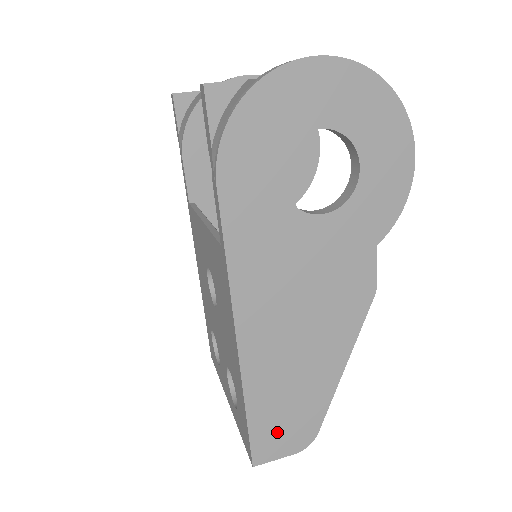
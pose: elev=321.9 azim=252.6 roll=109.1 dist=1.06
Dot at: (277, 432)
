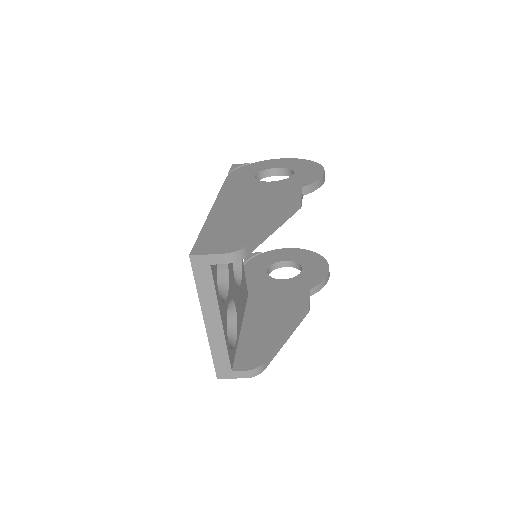
Dot at: (216, 242)
